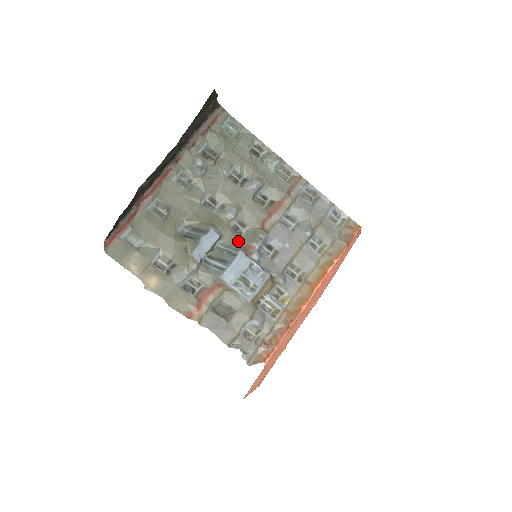
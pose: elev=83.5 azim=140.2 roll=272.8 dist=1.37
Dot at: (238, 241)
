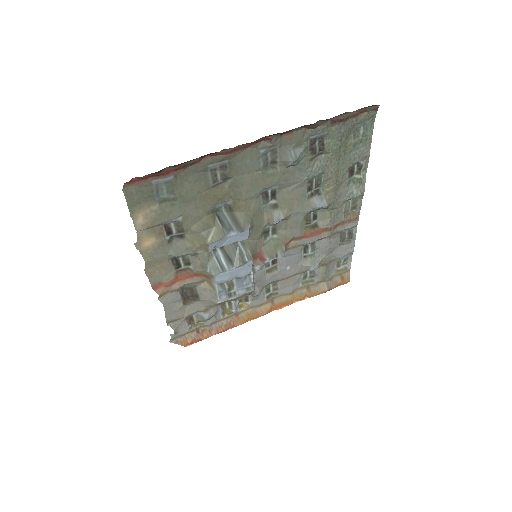
Dot at: (257, 245)
